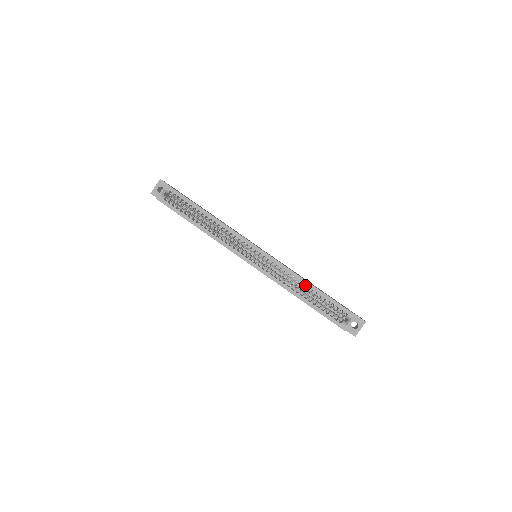
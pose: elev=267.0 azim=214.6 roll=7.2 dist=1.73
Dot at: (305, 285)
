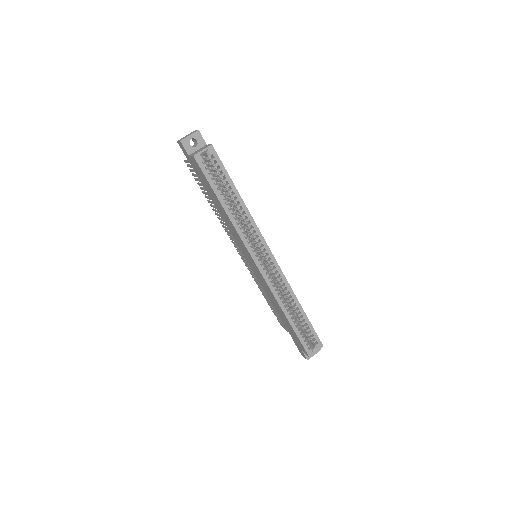
Dot at: (297, 306)
